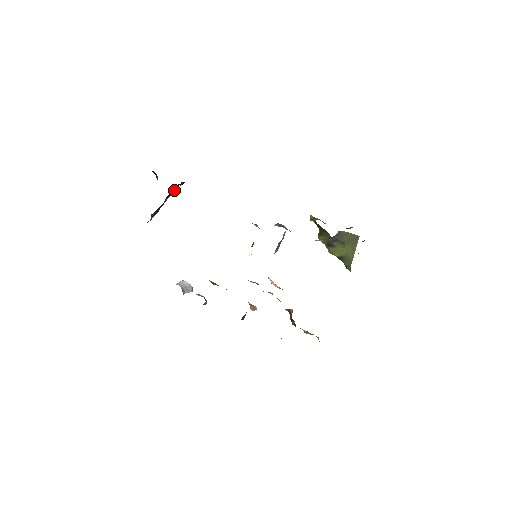
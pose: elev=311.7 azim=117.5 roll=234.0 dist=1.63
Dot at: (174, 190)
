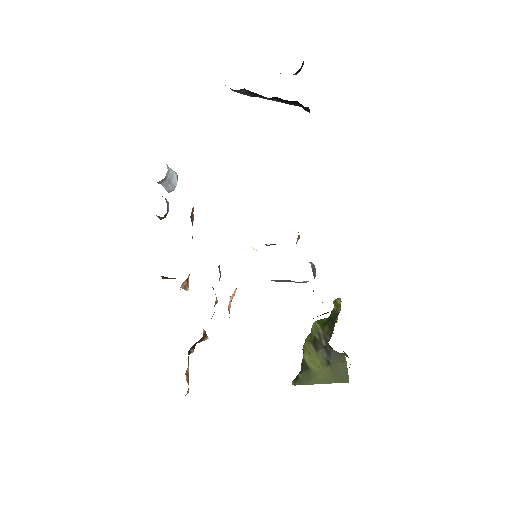
Dot at: (292, 103)
